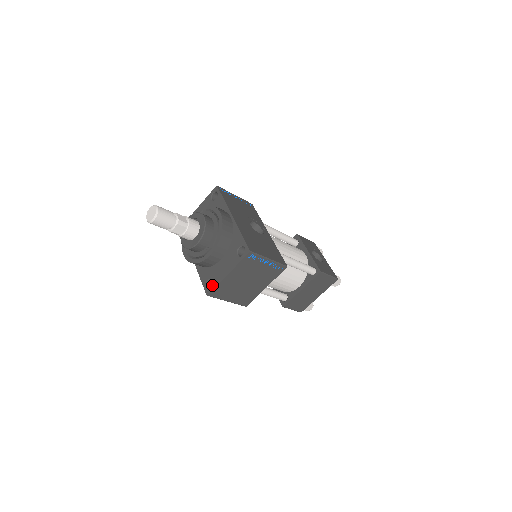
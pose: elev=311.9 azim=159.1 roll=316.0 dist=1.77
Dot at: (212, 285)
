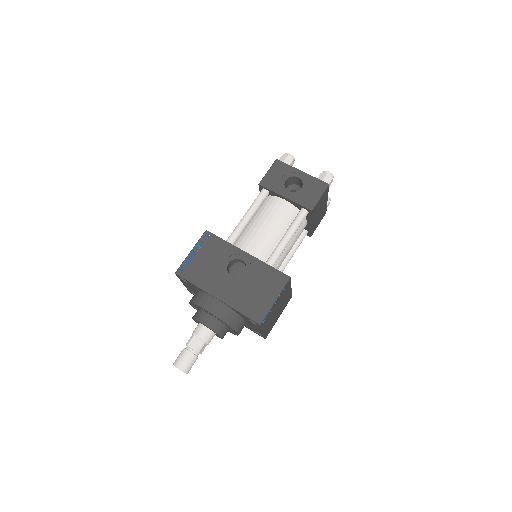
Dot at: occluded
